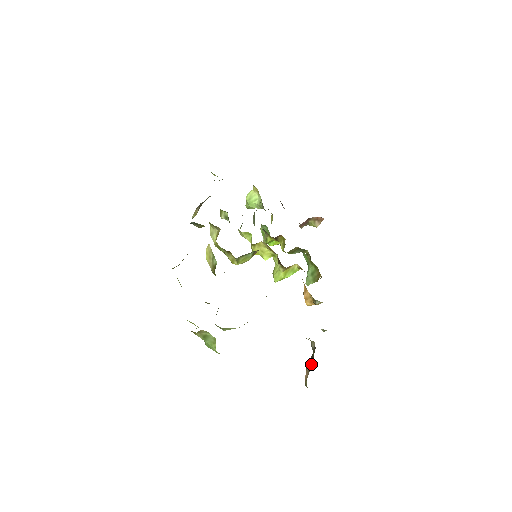
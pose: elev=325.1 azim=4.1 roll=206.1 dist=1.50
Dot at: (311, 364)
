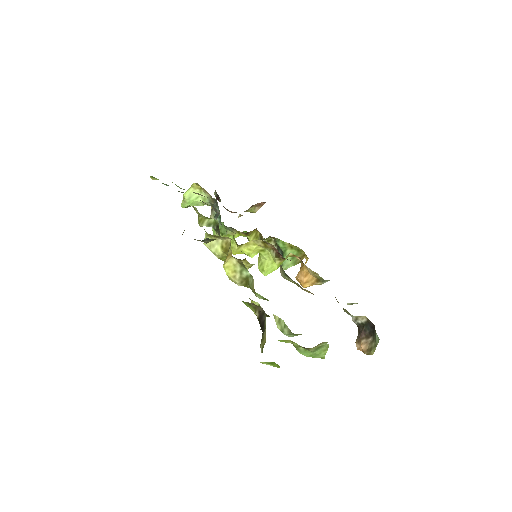
Dot at: (369, 335)
